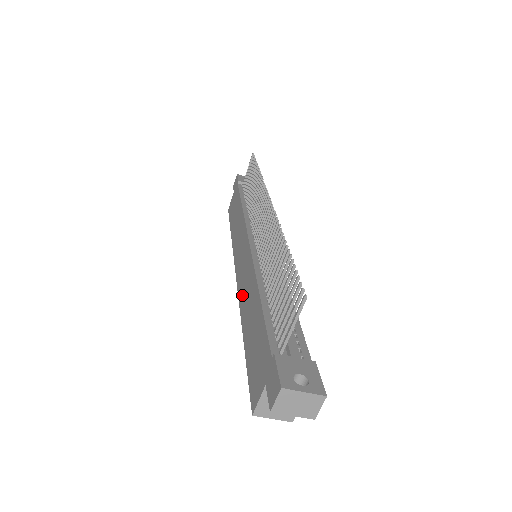
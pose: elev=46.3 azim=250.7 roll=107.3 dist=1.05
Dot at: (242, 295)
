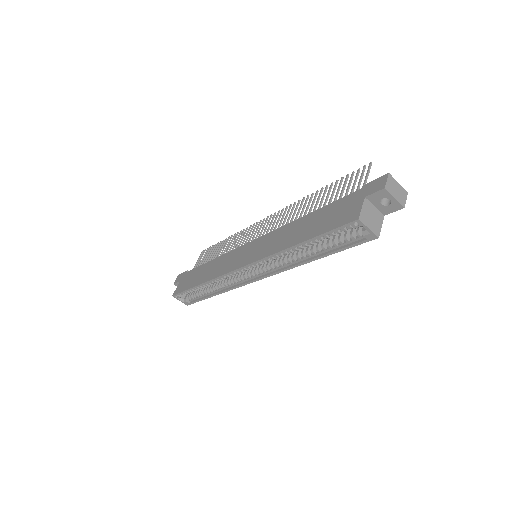
Dot at: (270, 249)
